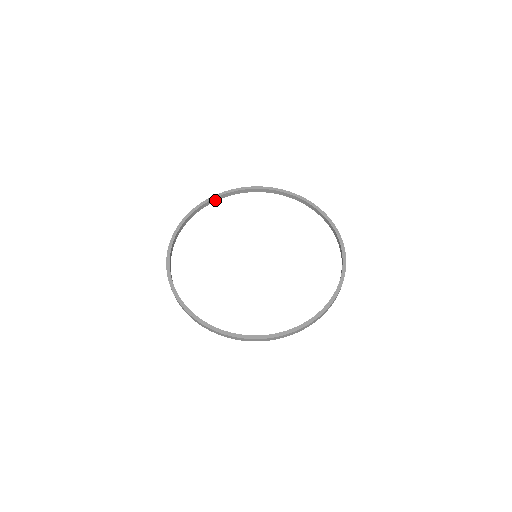
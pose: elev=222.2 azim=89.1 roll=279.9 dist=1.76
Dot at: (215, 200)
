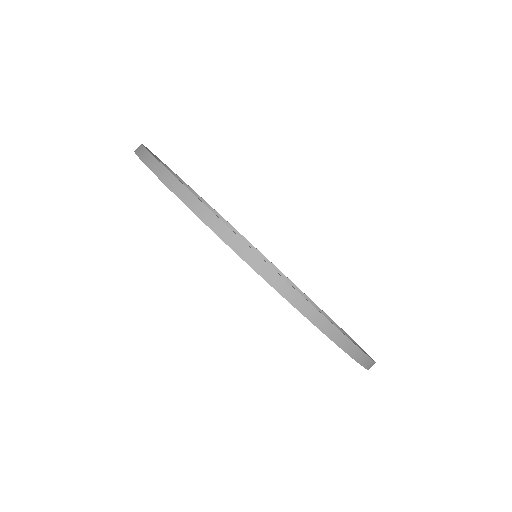
Dot at: occluded
